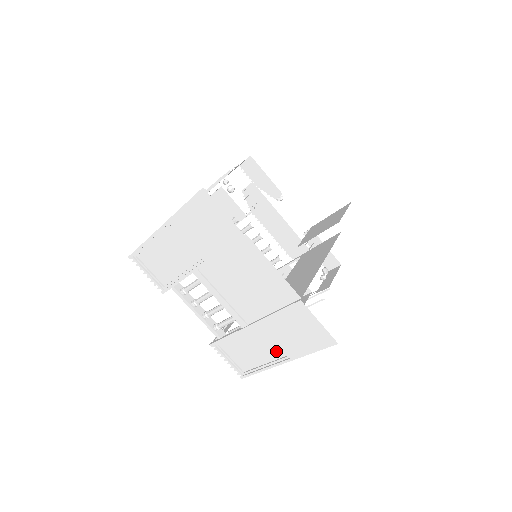
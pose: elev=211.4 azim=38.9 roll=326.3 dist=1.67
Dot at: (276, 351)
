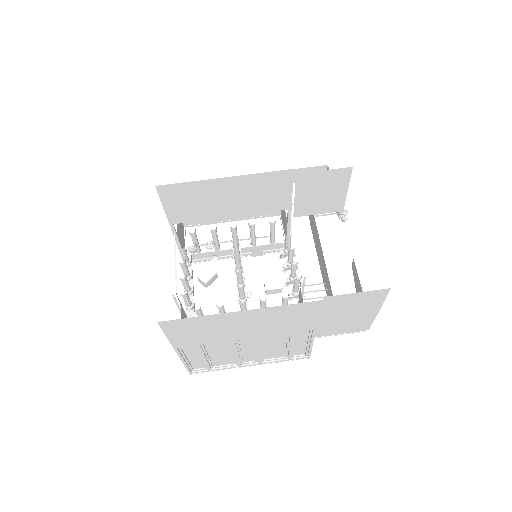
Dot at: occluded
